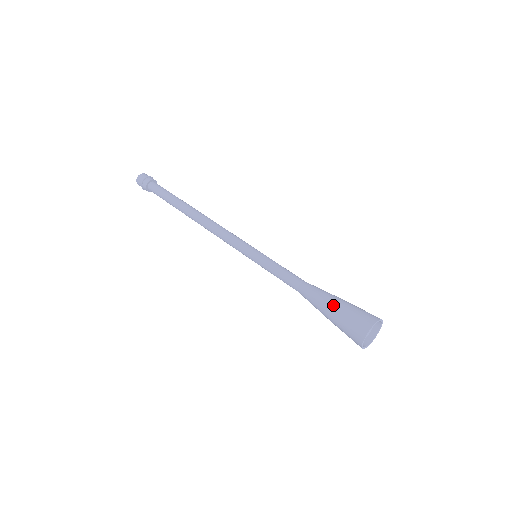
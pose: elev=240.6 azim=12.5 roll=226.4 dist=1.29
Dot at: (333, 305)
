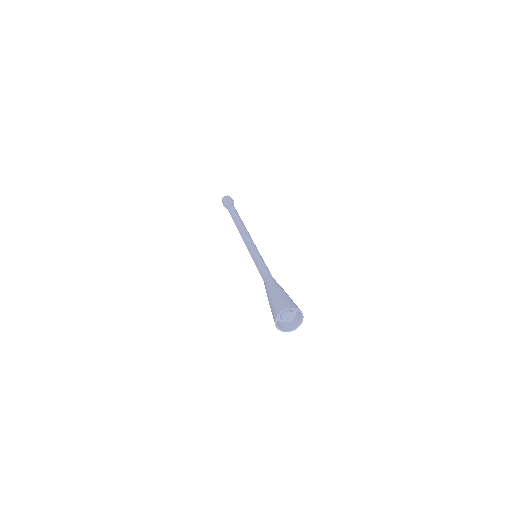
Dot at: (283, 290)
